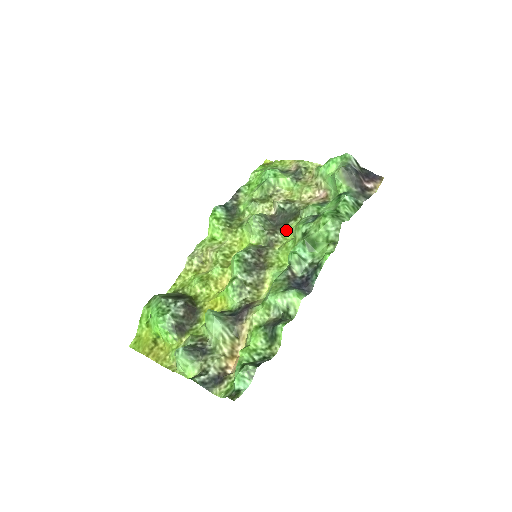
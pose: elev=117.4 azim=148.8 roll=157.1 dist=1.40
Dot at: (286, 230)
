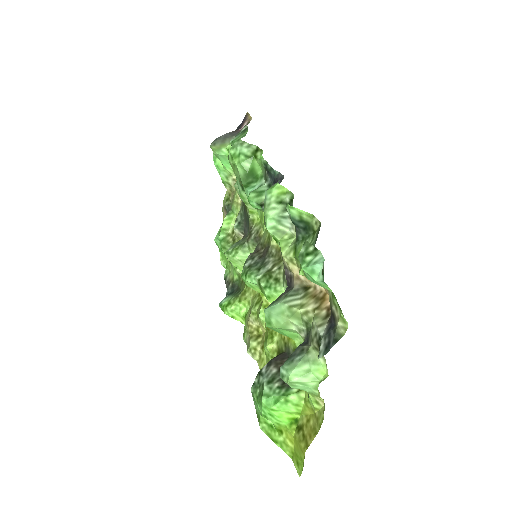
Dot at: (253, 220)
